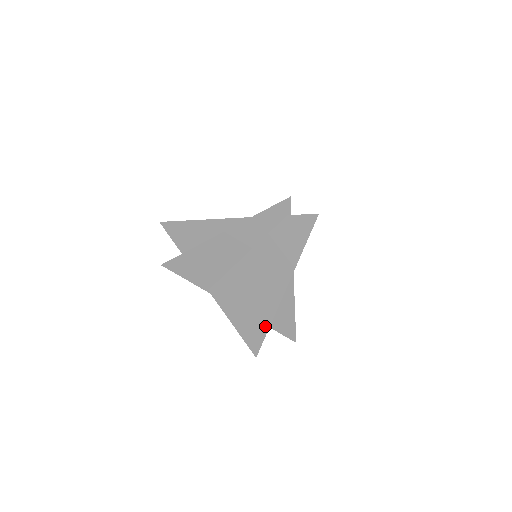
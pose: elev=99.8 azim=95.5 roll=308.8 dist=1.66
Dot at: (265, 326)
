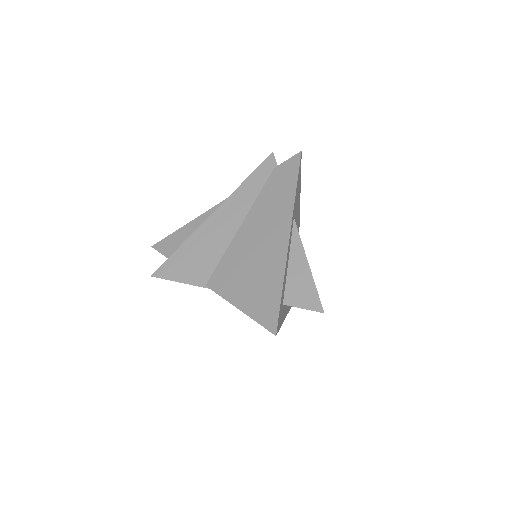
Dot at: (278, 285)
